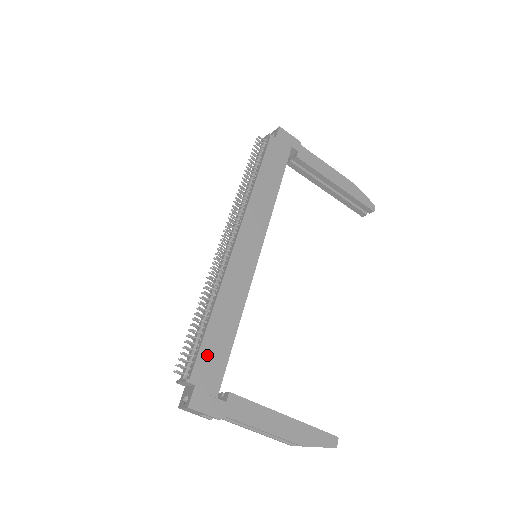
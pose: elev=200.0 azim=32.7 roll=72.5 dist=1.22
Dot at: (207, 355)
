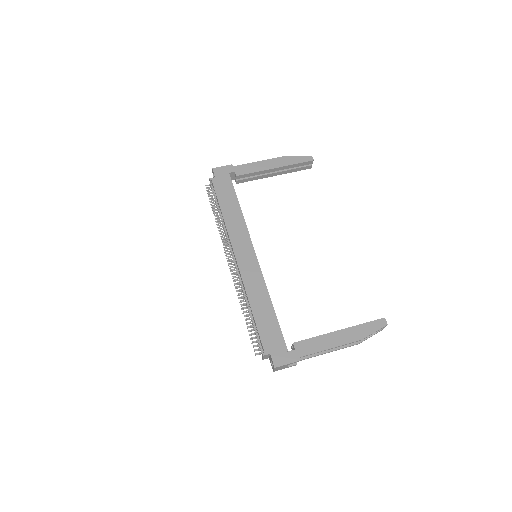
Dot at: (265, 333)
